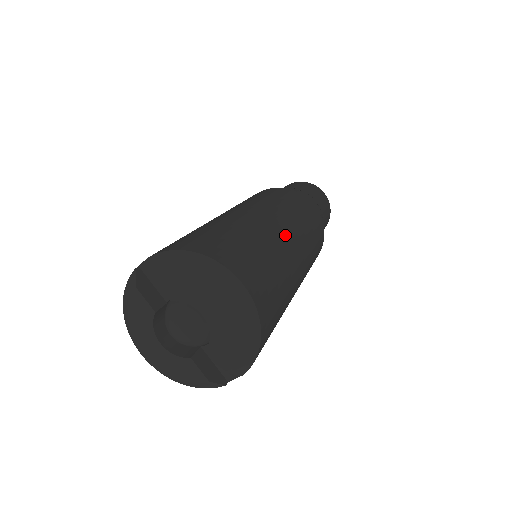
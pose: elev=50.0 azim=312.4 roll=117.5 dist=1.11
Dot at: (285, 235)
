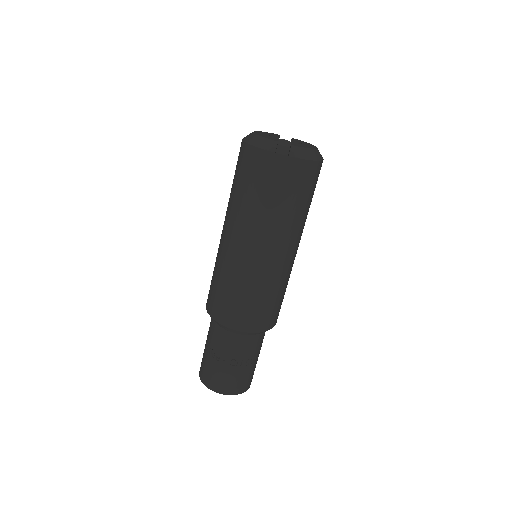
Dot at: occluded
